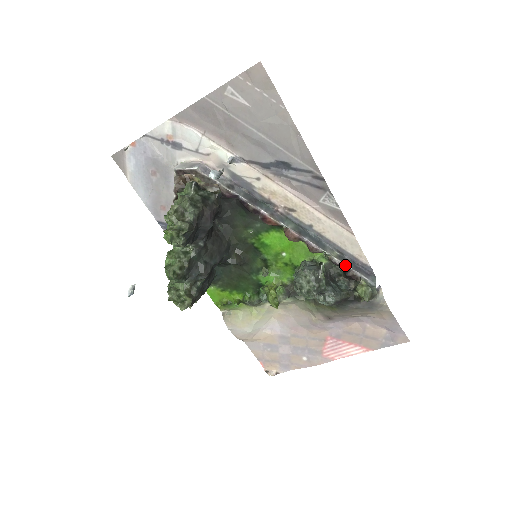
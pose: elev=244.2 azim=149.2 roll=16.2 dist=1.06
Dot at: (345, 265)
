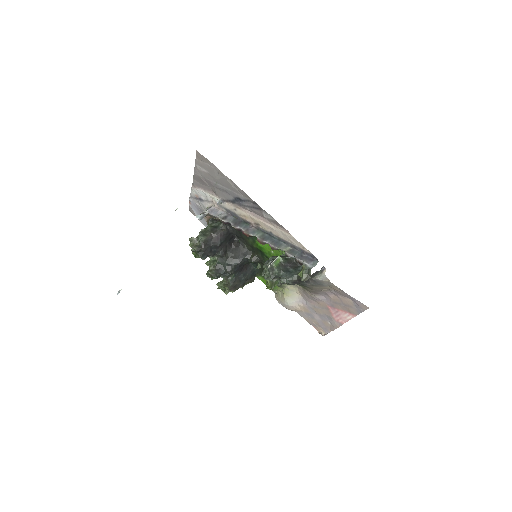
Dot at: (292, 256)
